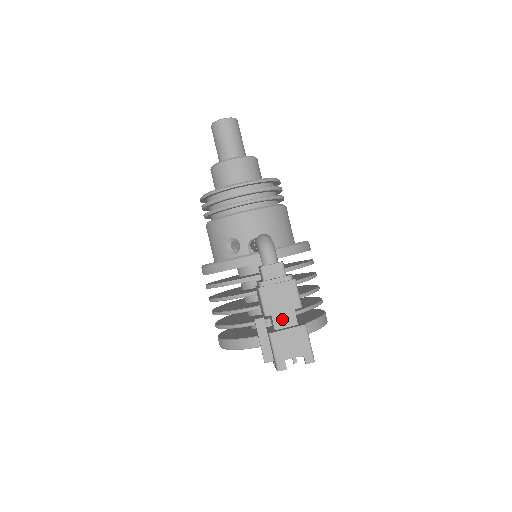
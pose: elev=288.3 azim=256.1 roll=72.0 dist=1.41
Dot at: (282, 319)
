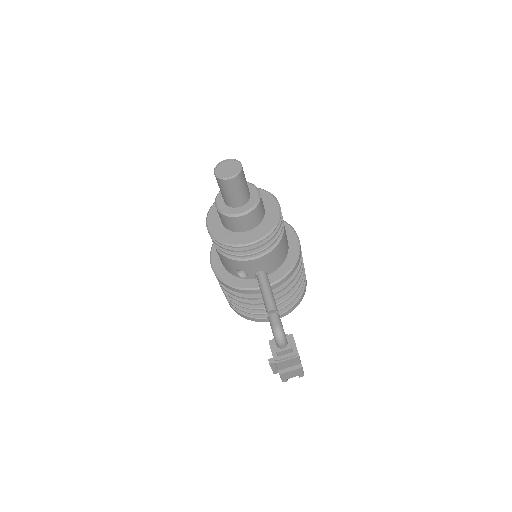
Dot at: occluded
